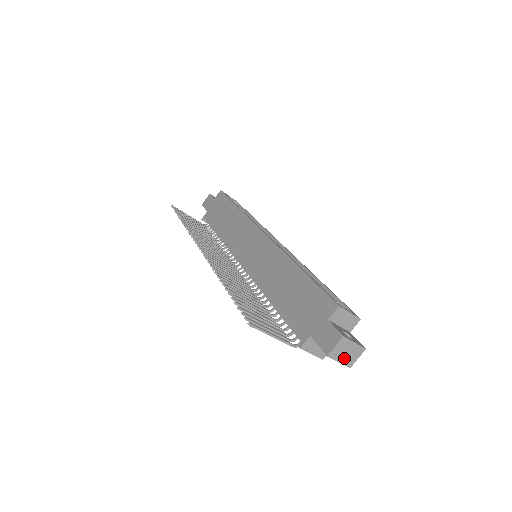
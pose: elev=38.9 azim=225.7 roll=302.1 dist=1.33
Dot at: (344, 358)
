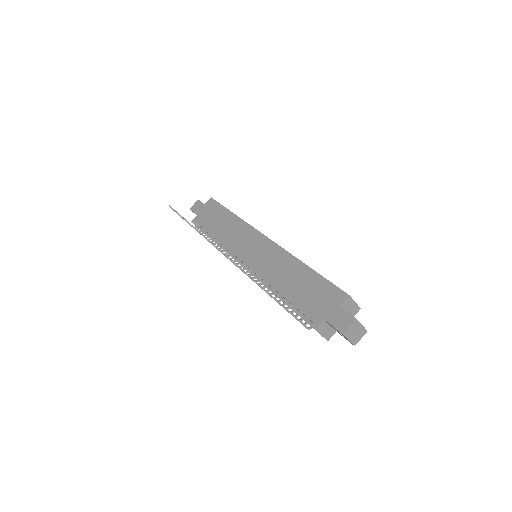
Dot at: (352, 337)
